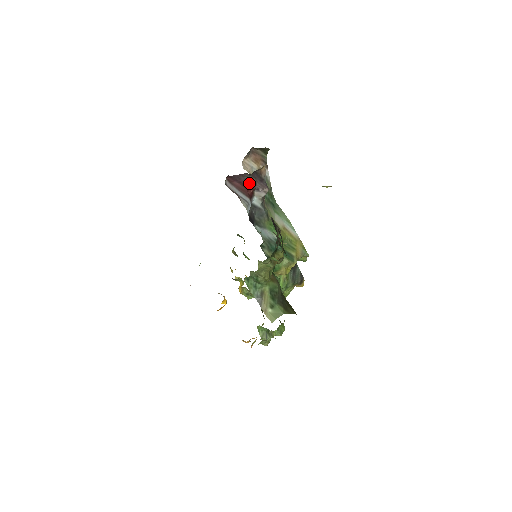
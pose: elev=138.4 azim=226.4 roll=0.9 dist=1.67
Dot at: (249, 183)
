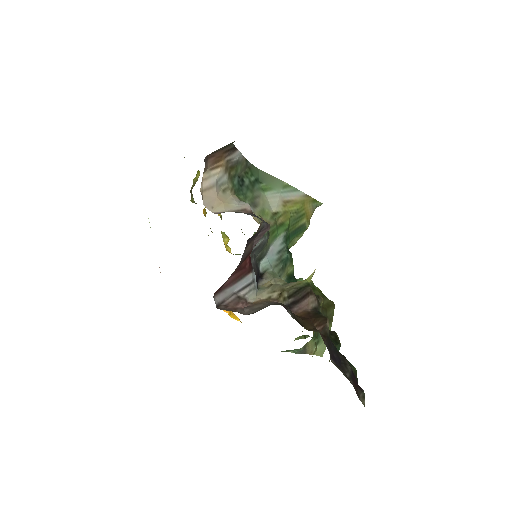
Dot at: (244, 257)
